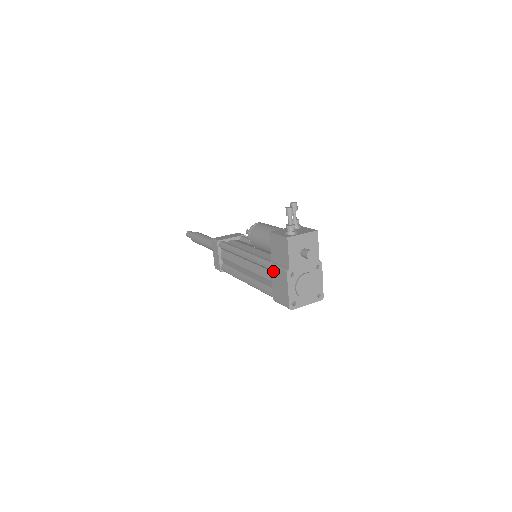
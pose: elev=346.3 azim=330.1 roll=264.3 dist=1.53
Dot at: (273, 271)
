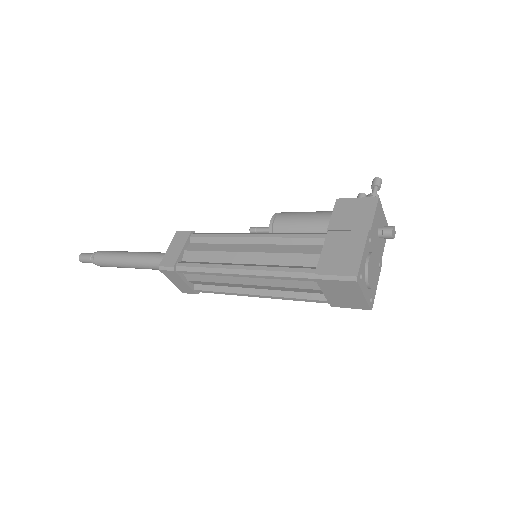
Dot at: (333, 236)
